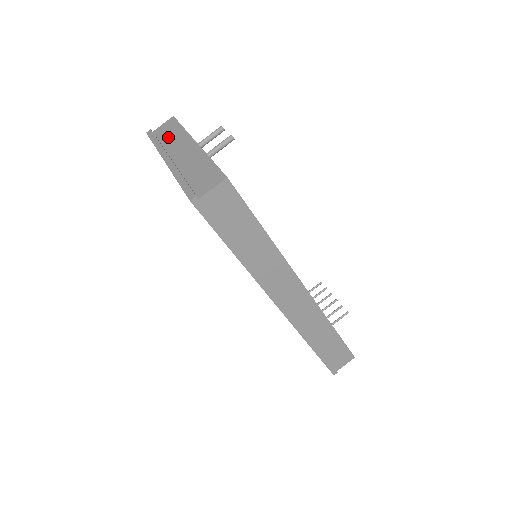
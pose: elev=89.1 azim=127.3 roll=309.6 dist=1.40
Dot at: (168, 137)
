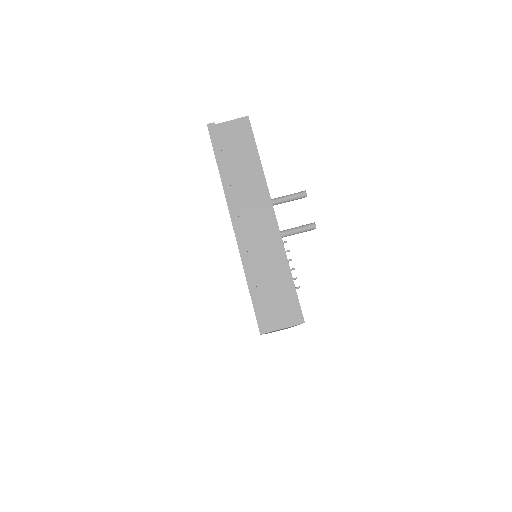
Dot at: (238, 164)
